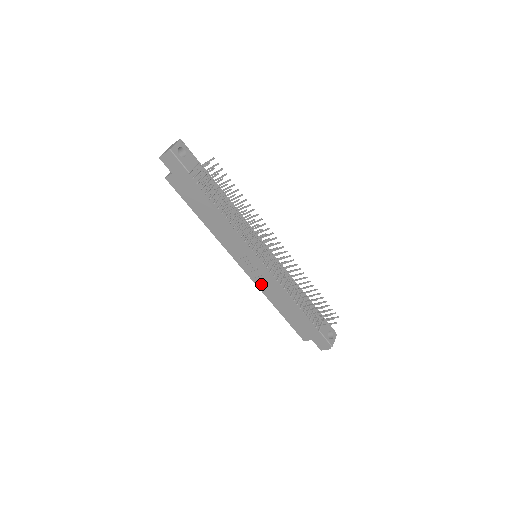
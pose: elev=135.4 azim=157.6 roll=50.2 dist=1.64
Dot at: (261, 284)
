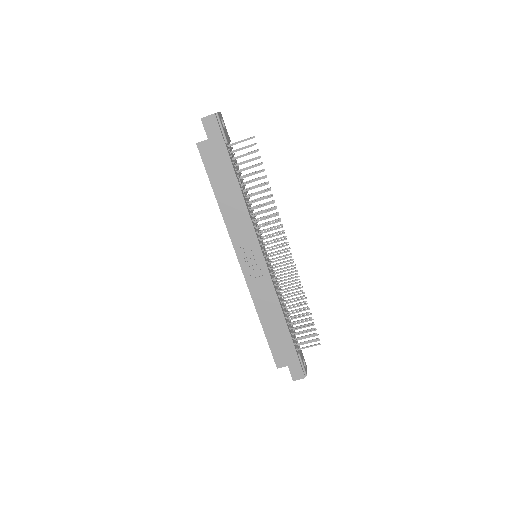
Dot at: (255, 288)
